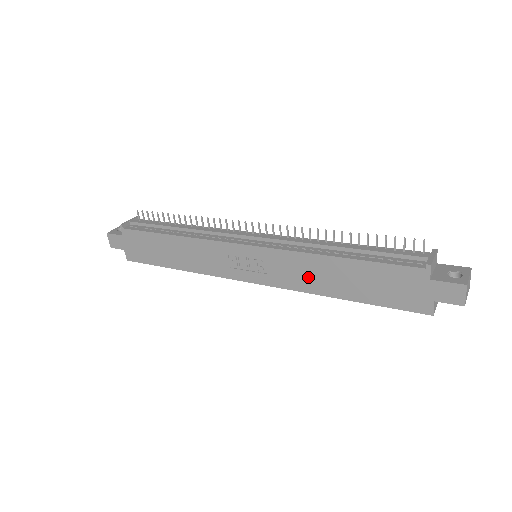
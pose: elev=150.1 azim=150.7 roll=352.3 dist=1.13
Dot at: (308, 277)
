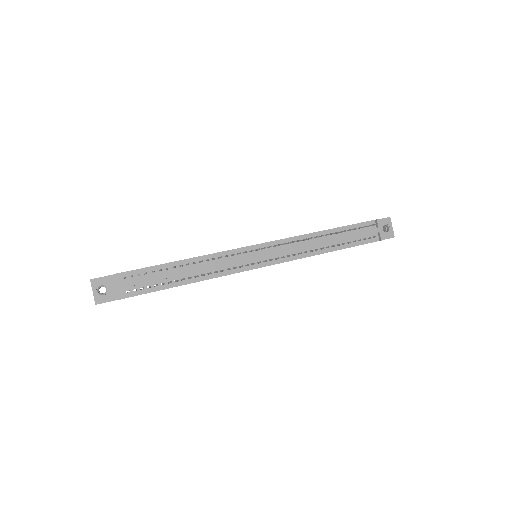
Dot at: occluded
